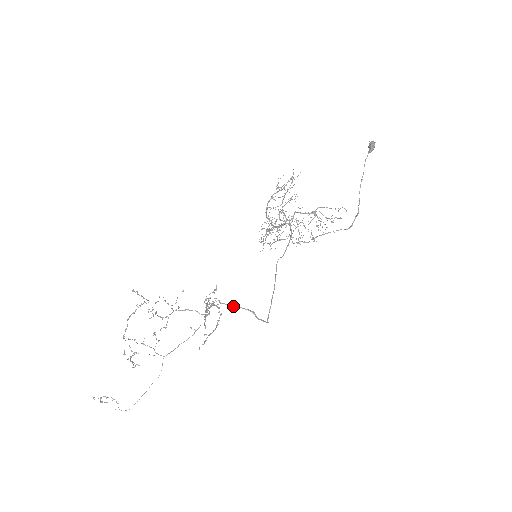
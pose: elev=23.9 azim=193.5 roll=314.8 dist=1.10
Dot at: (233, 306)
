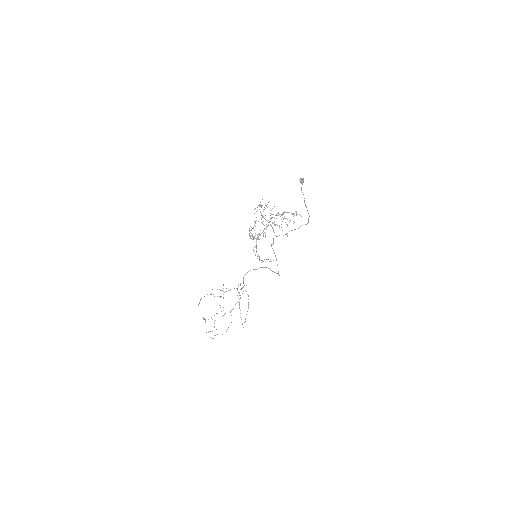
Dot at: occluded
